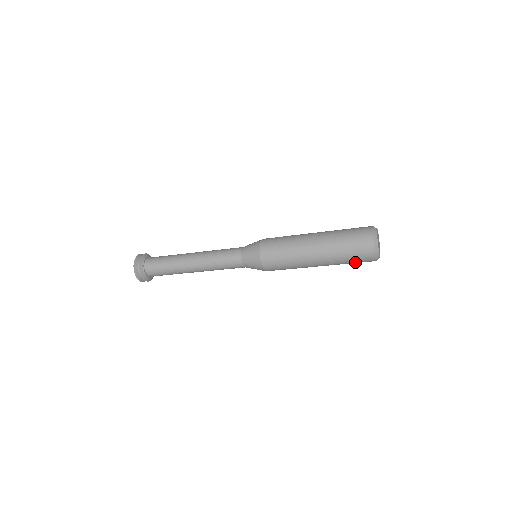
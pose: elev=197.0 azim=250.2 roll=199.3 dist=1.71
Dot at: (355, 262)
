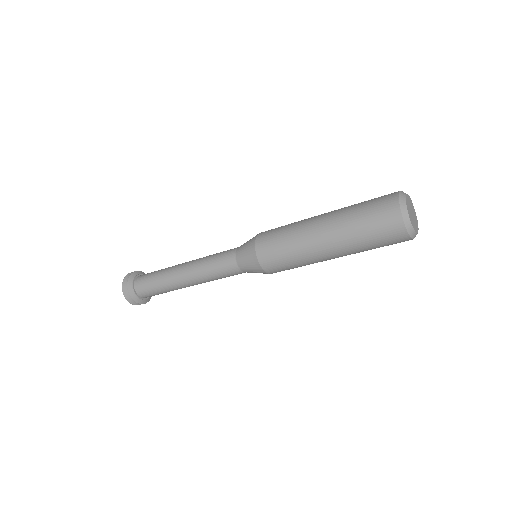
Dot at: (374, 231)
